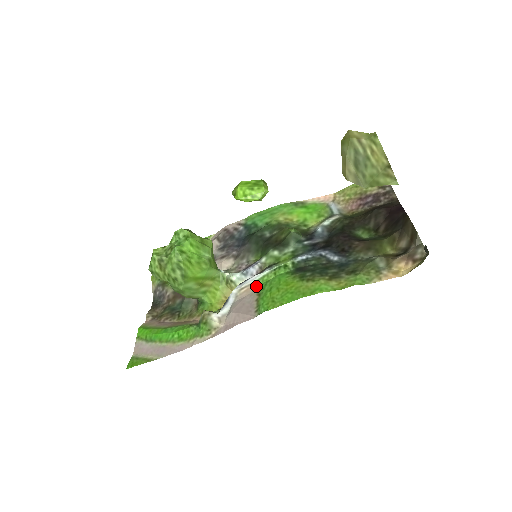
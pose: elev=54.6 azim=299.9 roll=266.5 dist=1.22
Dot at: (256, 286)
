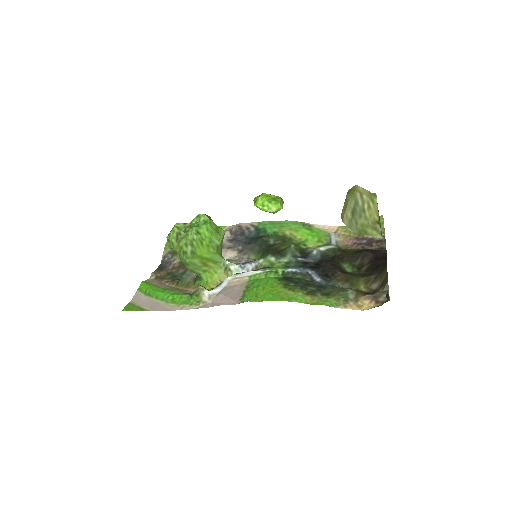
Dot at: (248, 280)
